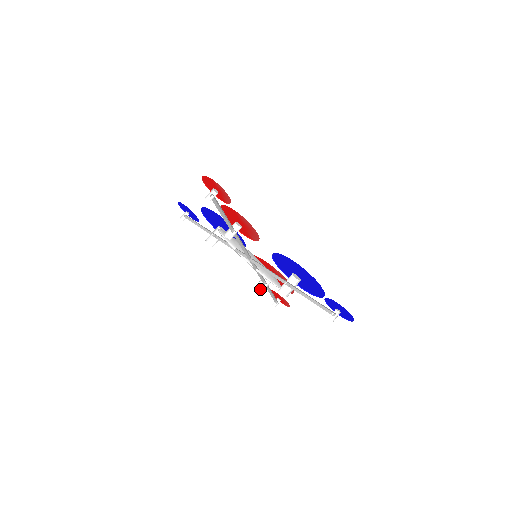
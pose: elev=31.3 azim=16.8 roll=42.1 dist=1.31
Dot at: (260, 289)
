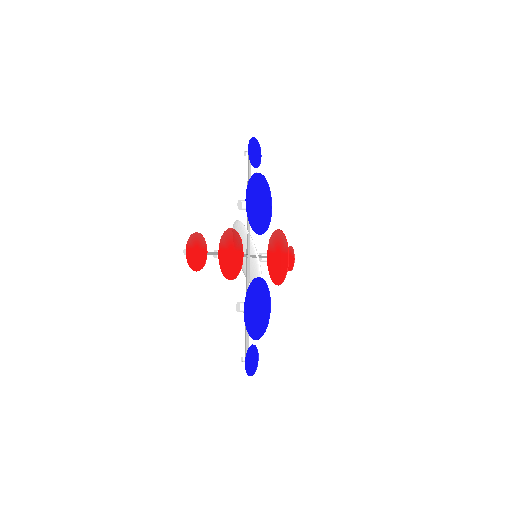
Dot at: occluded
